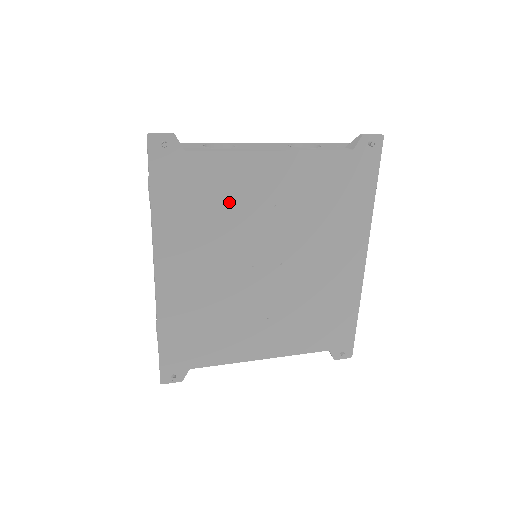
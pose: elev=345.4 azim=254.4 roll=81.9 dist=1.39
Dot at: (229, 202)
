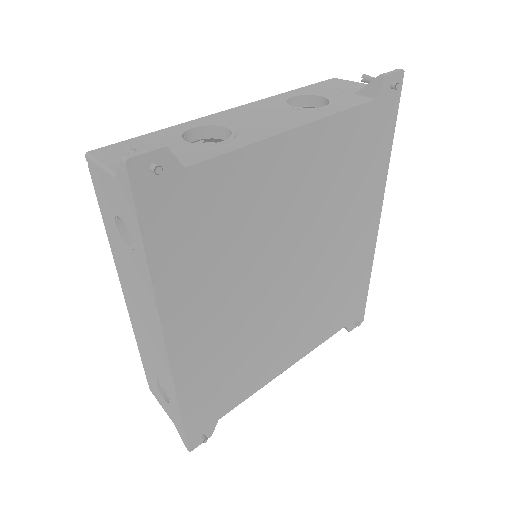
Dot at: (246, 217)
